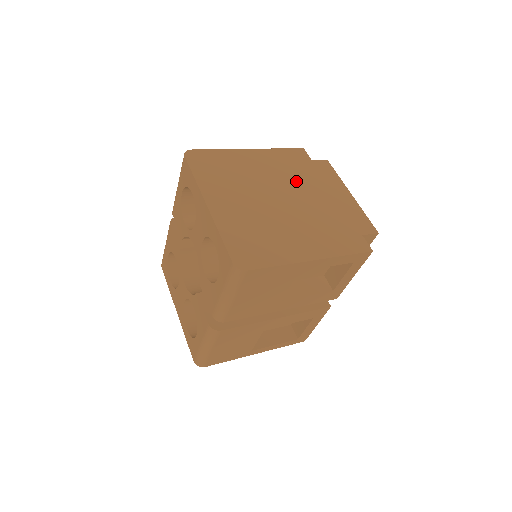
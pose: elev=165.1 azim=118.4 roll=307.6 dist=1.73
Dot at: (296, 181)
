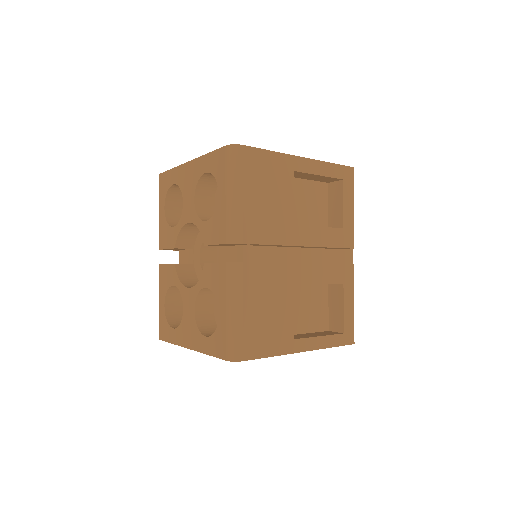
Dot at: occluded
